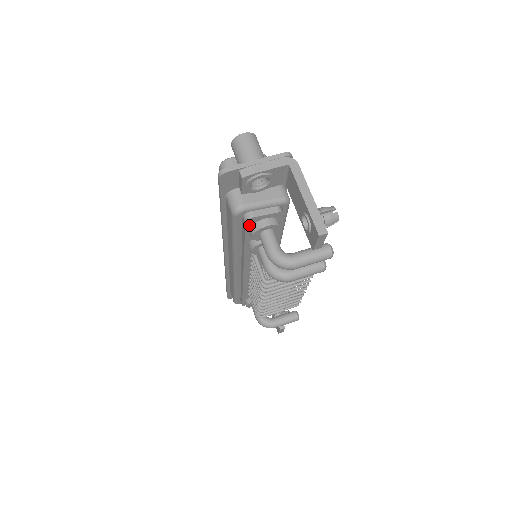
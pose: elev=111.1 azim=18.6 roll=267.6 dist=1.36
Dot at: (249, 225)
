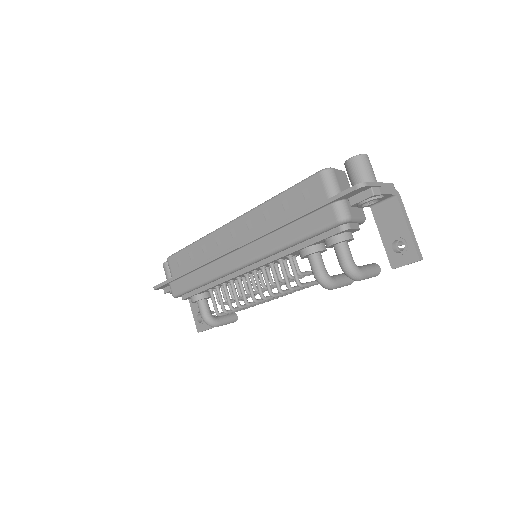
Dot at: (337, 234)
